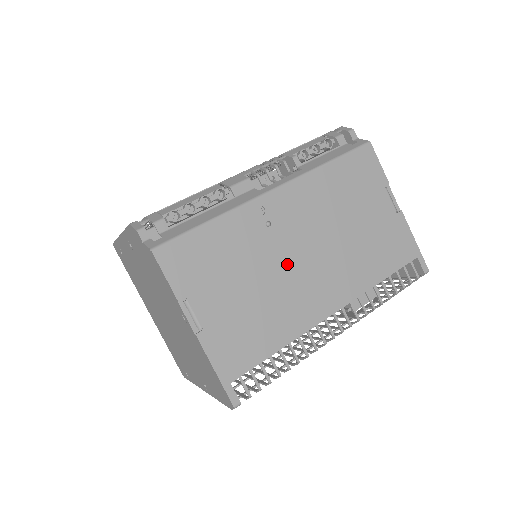
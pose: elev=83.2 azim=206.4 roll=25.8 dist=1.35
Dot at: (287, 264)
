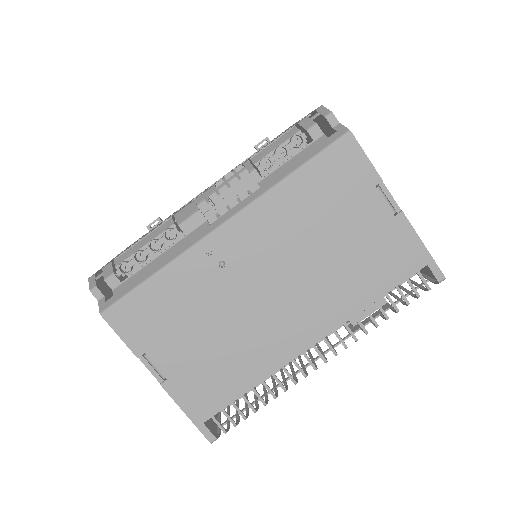
Dot at: (250, 303)
